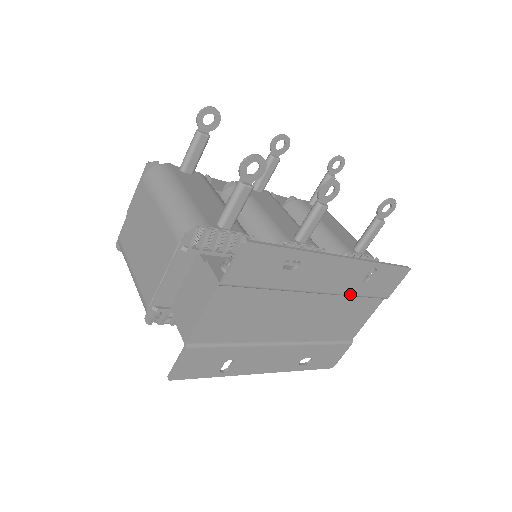
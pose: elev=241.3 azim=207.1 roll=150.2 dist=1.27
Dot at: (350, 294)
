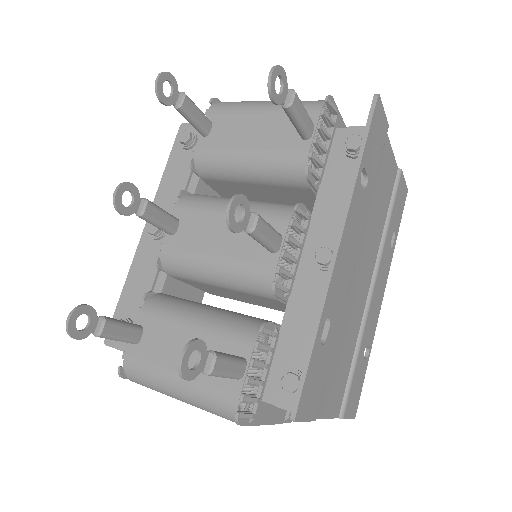
Dot at: occluded
